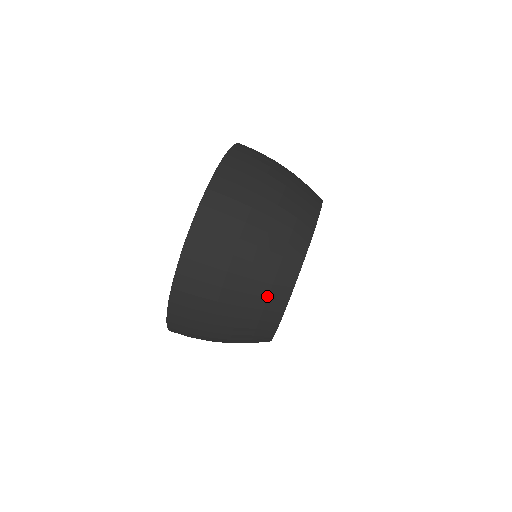
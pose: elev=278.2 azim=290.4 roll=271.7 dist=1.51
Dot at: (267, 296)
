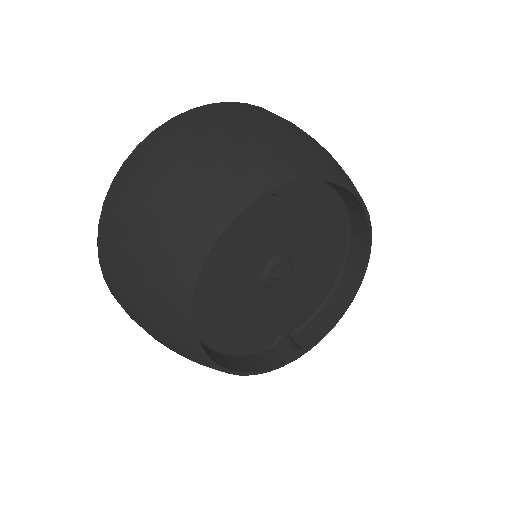
Dot at: (208, 199)
